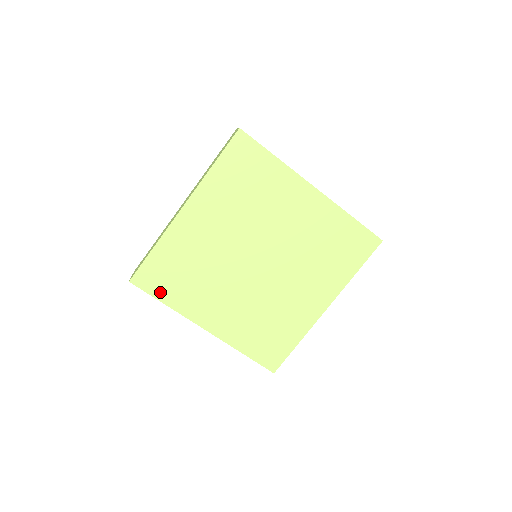
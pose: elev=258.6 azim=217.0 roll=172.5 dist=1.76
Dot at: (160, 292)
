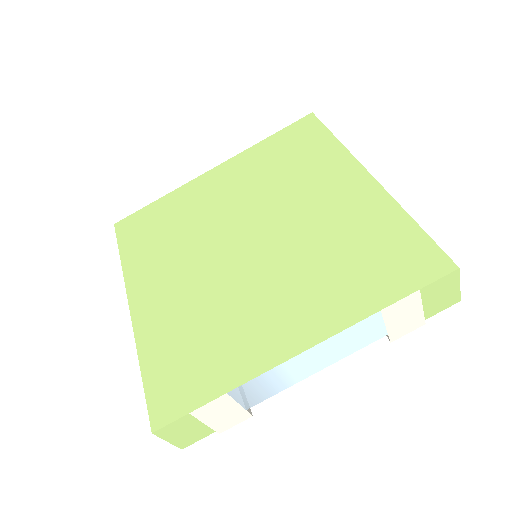
Dot at: (198, 393)
